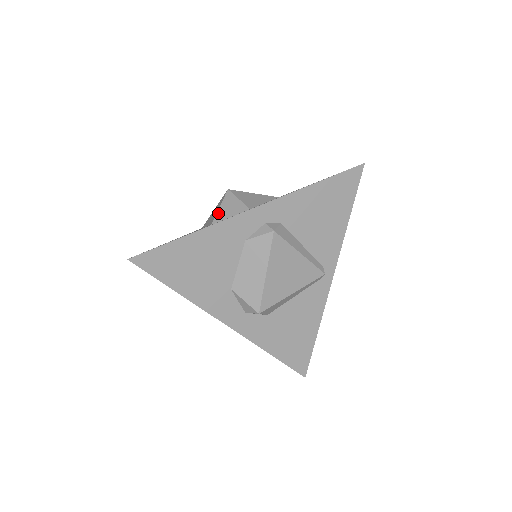
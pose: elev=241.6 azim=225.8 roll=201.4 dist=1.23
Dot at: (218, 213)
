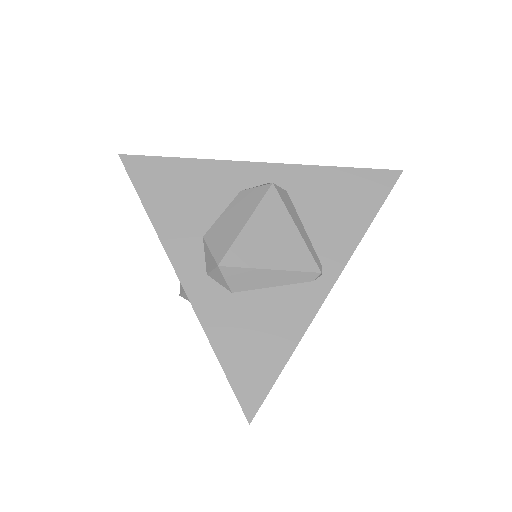
Dot at: occluded
